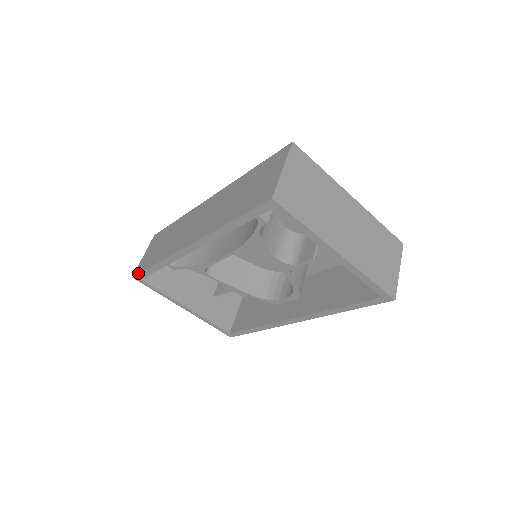
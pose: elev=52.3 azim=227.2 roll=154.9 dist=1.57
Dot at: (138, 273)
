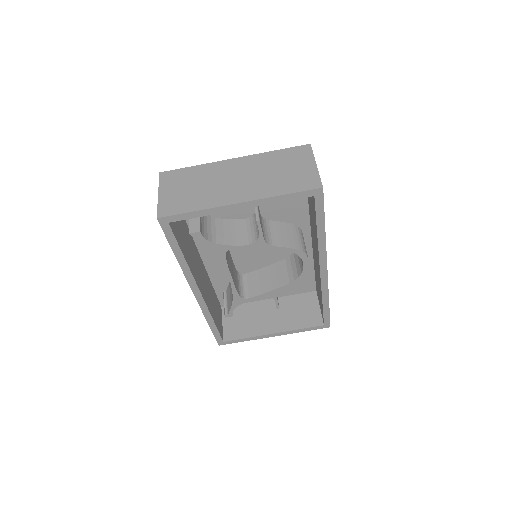
Dot at: occluded
